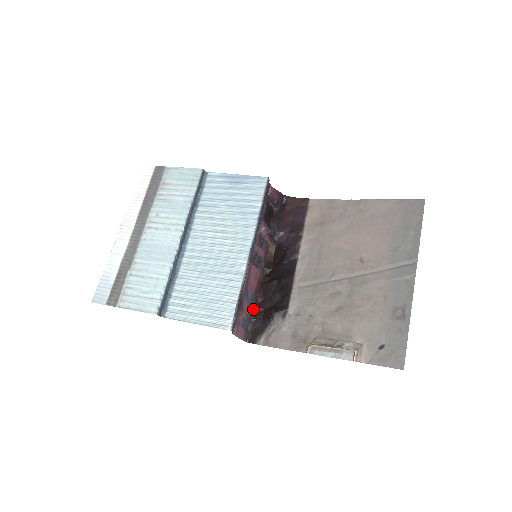
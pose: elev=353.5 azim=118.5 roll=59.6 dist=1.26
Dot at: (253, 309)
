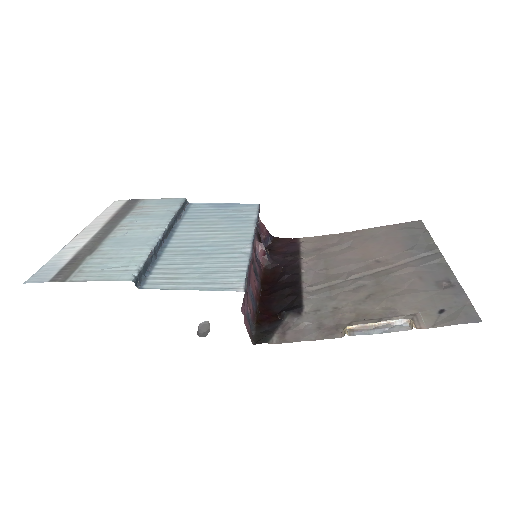
Dot at: (255, 314)
